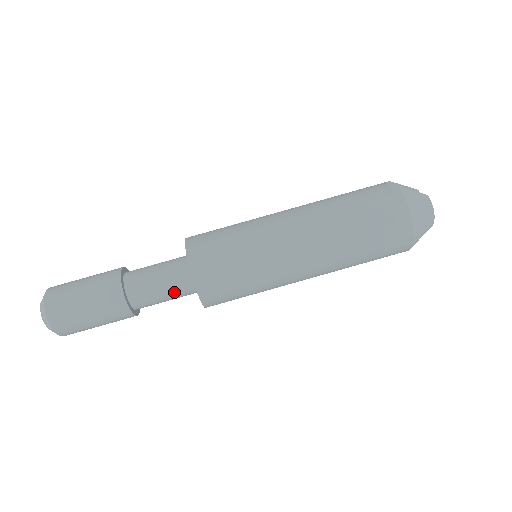
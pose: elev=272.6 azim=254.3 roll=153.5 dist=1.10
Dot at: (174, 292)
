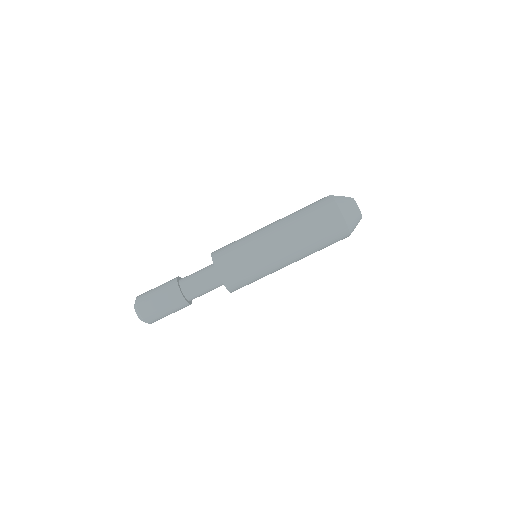
Dot at: (209, 285)
